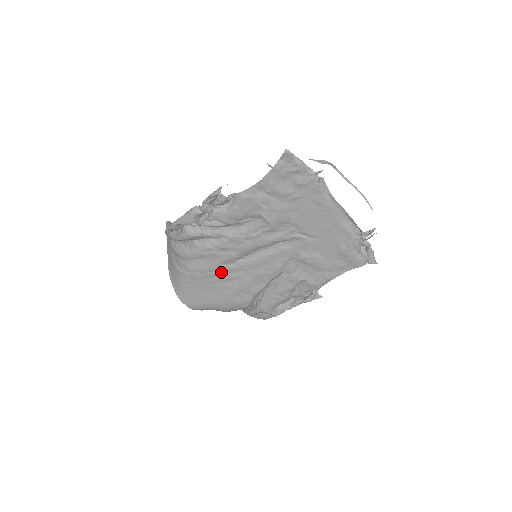
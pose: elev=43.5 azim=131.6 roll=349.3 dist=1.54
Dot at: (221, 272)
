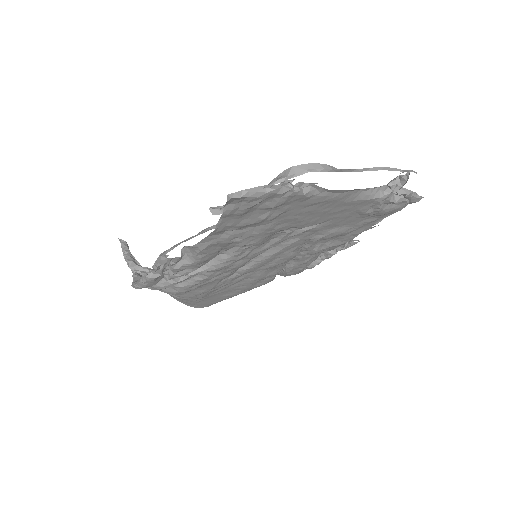
Dot at: (224, 284)
